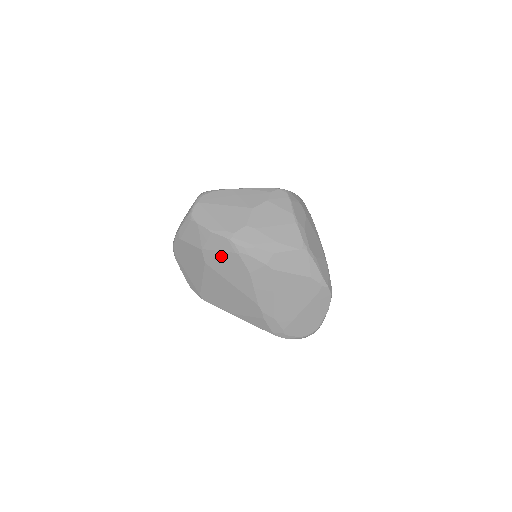
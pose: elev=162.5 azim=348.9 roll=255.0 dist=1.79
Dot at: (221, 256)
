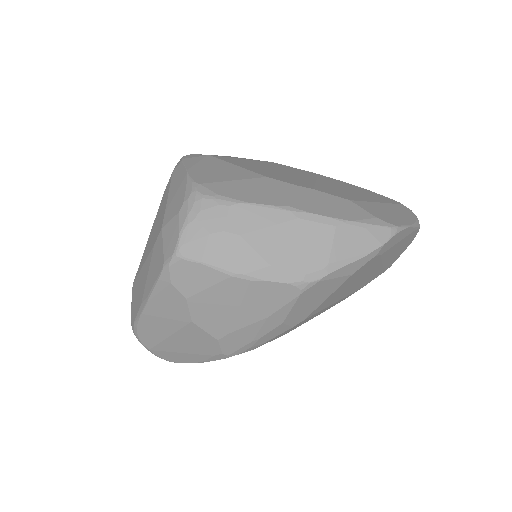
Dot at: occluded
